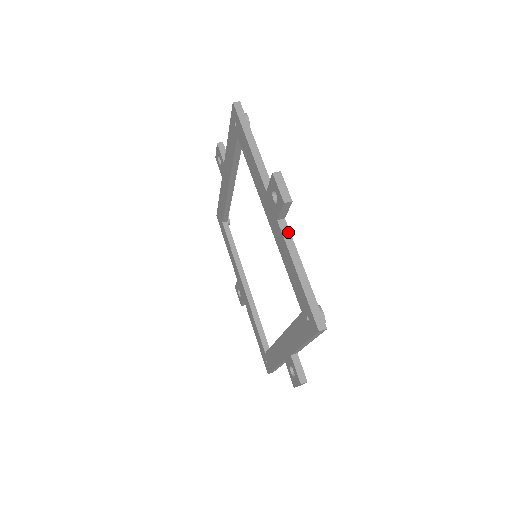
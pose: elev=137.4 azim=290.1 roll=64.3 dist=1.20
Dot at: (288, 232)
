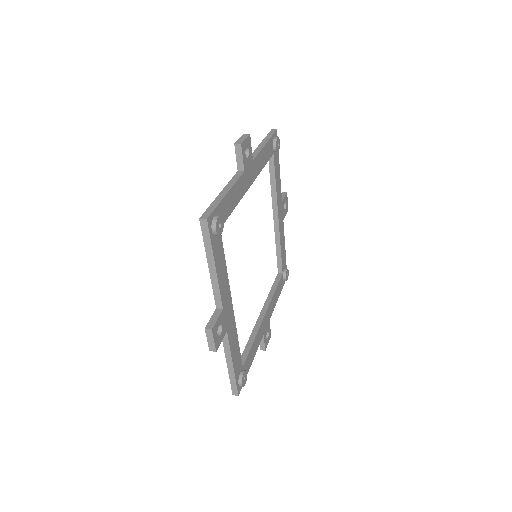
Dot at: (238, 176)
